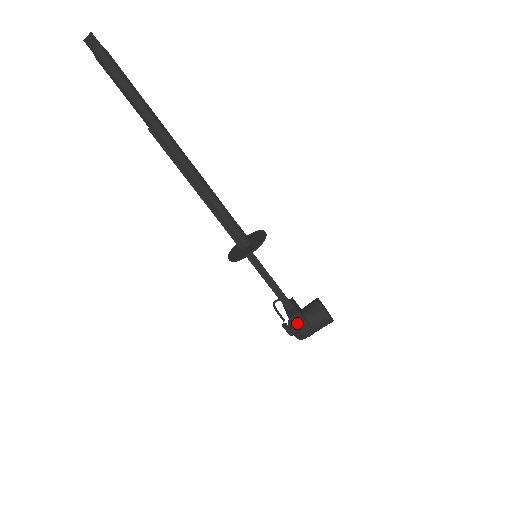
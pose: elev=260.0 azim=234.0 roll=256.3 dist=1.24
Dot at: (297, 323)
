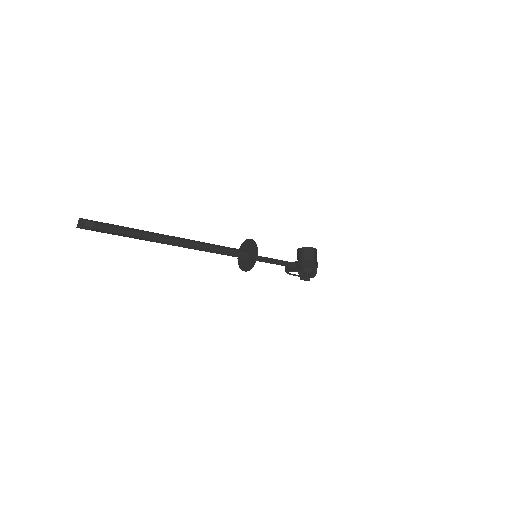
Dot at: (307, 266)
